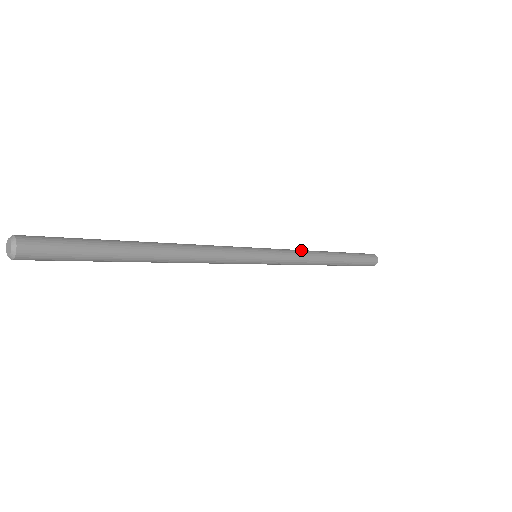
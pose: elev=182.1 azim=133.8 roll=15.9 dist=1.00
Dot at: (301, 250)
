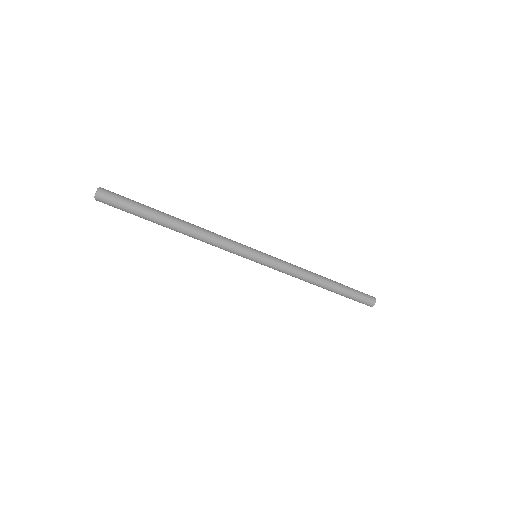
Dot at: occluded
